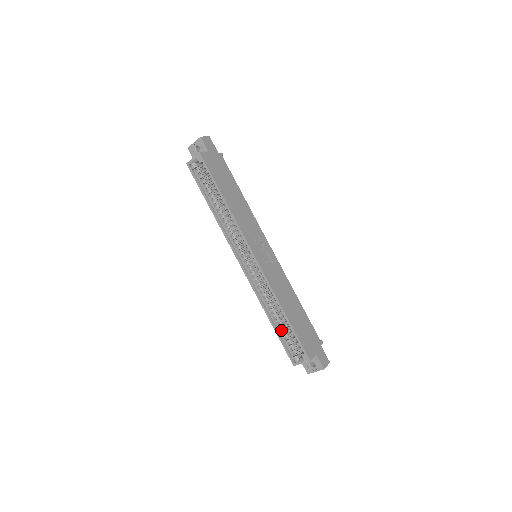
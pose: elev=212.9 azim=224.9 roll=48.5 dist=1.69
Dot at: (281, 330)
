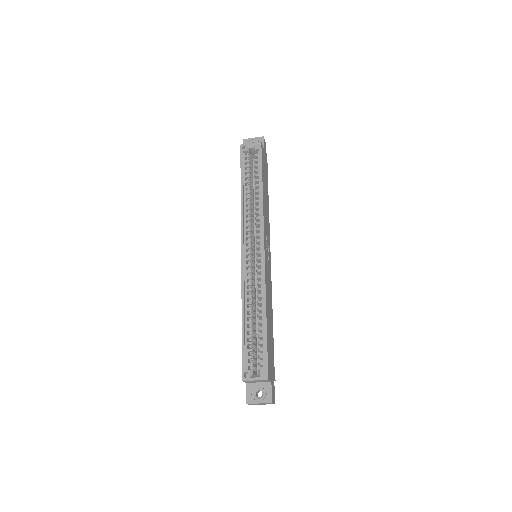
Dot at: occluded
